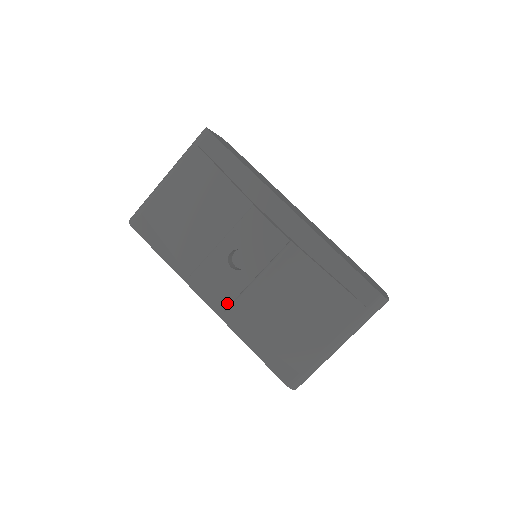
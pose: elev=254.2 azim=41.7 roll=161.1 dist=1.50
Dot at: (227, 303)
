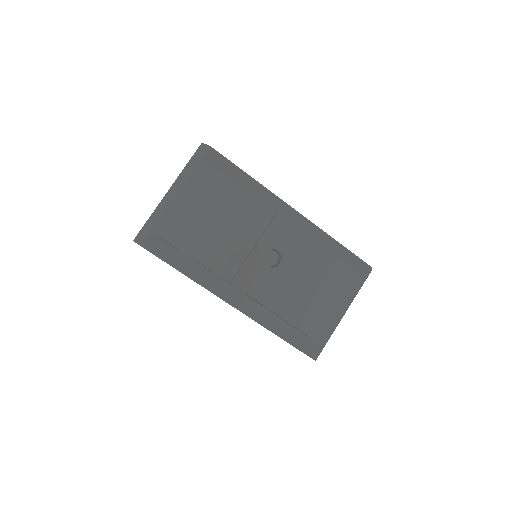
Dot at: (269, 298)
